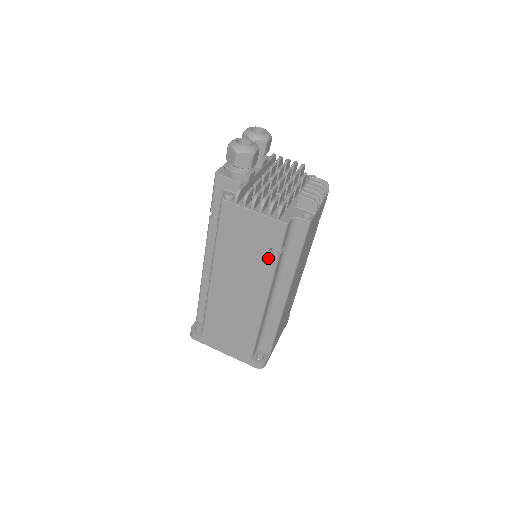
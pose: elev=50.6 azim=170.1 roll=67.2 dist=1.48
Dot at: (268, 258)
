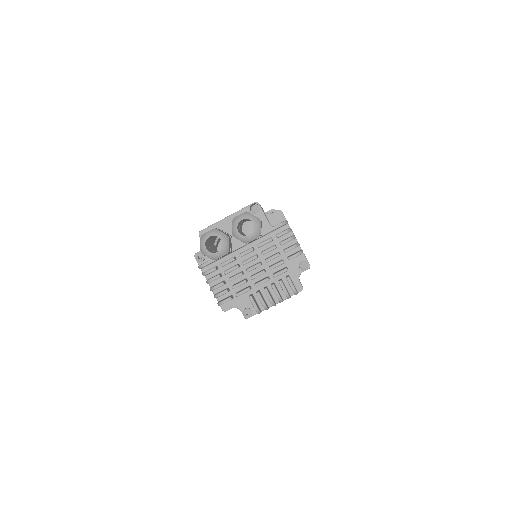
Dot at: occluded
